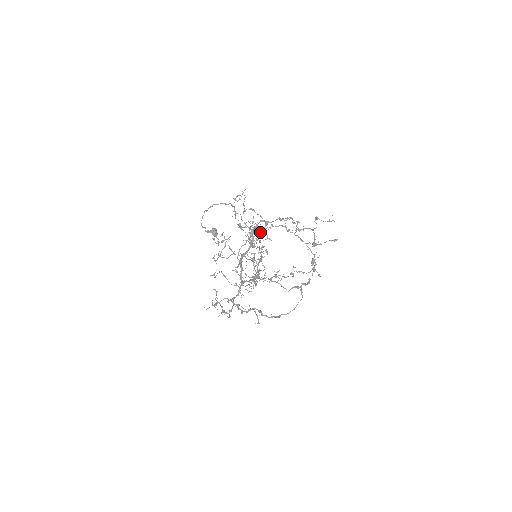
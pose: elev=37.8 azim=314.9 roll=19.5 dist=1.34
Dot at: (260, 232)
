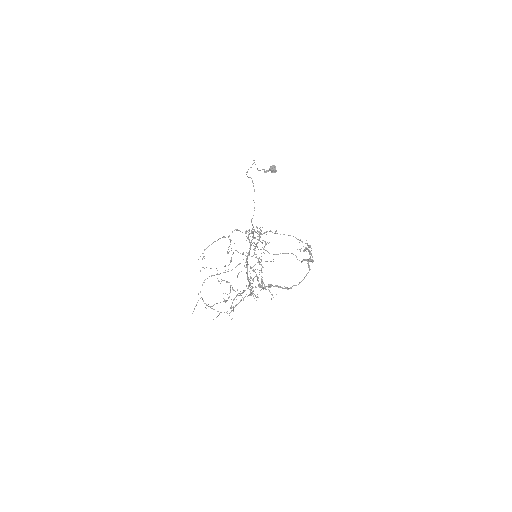
Dot at: (260, 229)
